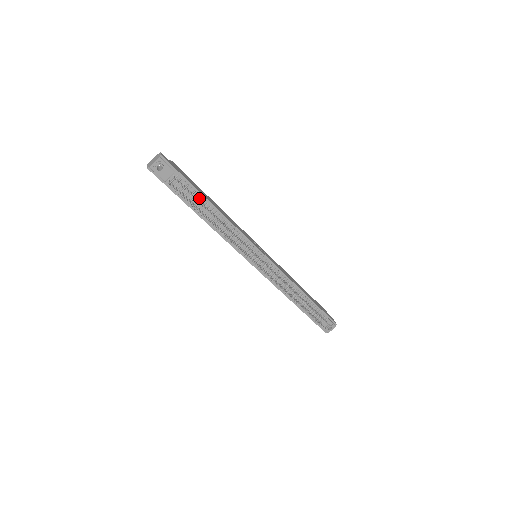
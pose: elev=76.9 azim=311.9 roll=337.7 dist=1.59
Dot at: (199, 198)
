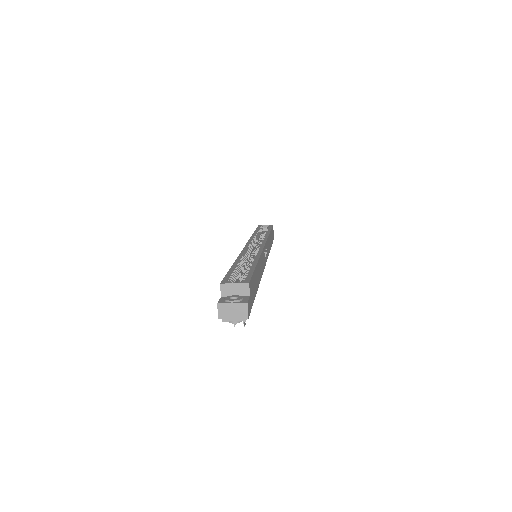
Dot at: occluded
